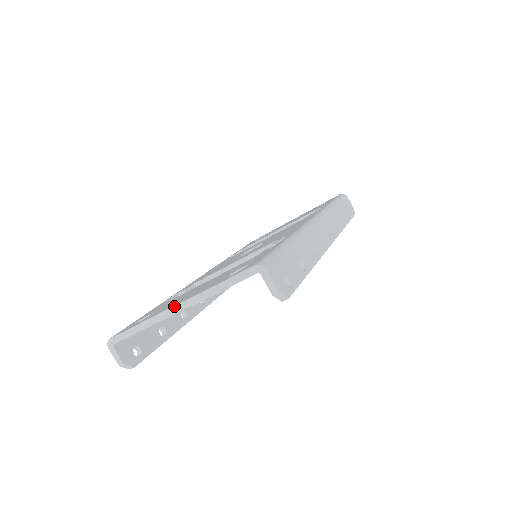
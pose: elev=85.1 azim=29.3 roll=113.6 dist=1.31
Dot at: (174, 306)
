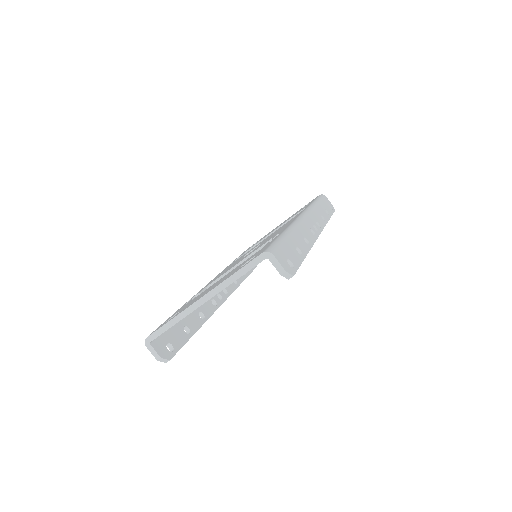
Dot at: (199, 299)
